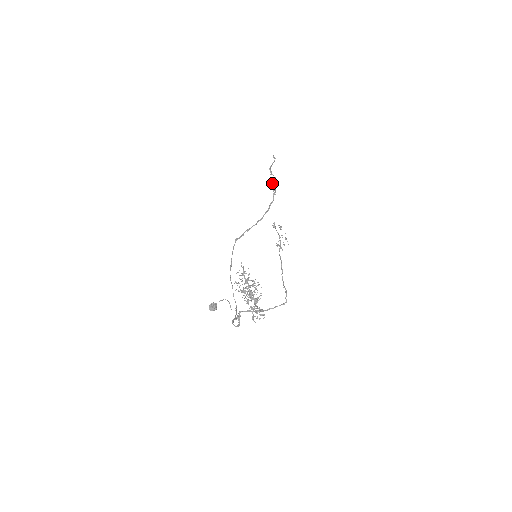
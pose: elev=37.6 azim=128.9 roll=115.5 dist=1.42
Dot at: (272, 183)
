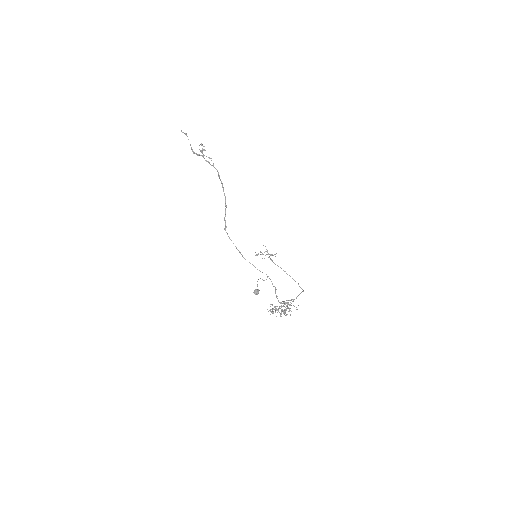
Dot at: occluded
